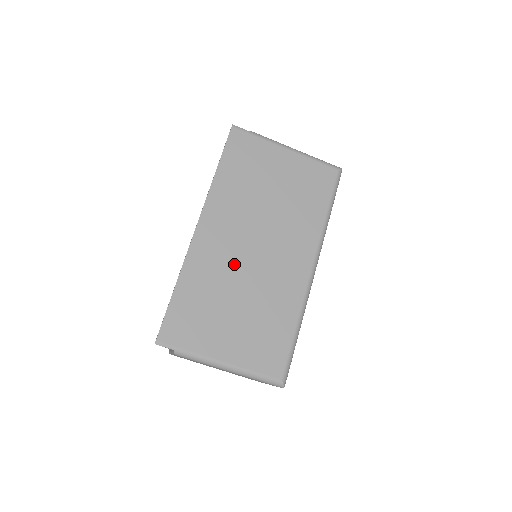
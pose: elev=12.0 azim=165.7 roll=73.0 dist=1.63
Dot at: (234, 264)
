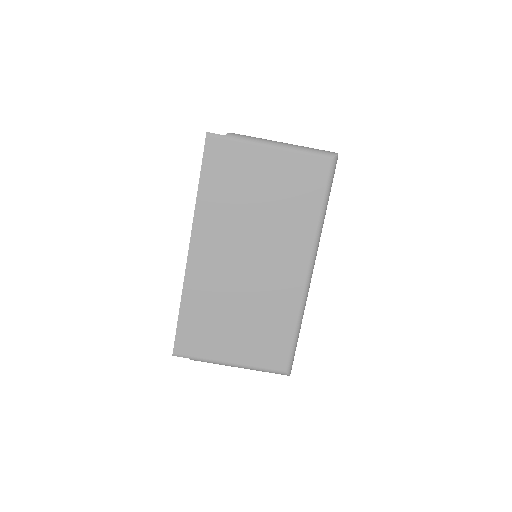
Dot at: (230, 280)
